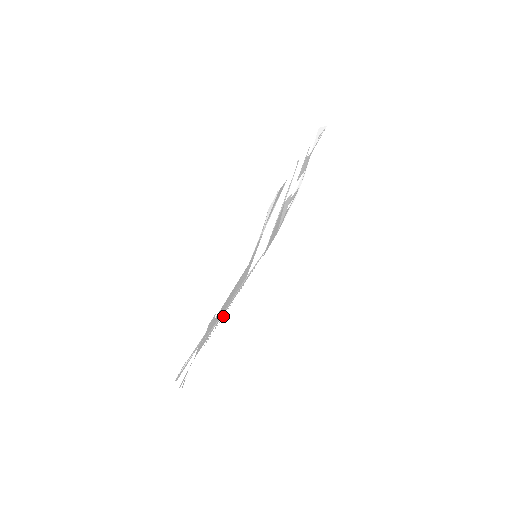
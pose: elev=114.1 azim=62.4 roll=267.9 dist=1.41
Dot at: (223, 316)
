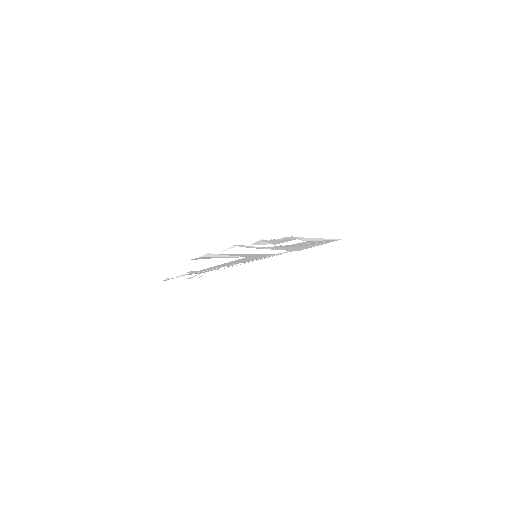
Dot at: (247, 262)
